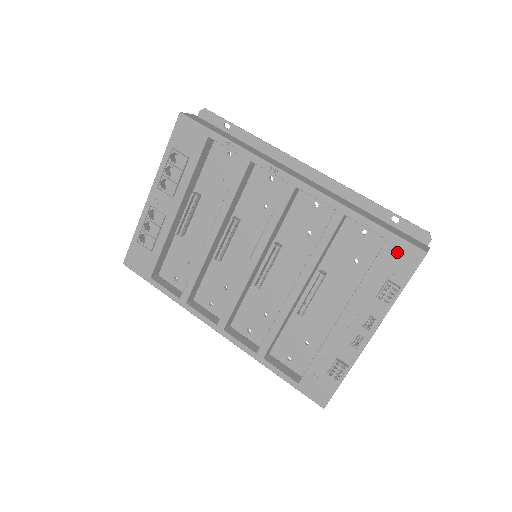
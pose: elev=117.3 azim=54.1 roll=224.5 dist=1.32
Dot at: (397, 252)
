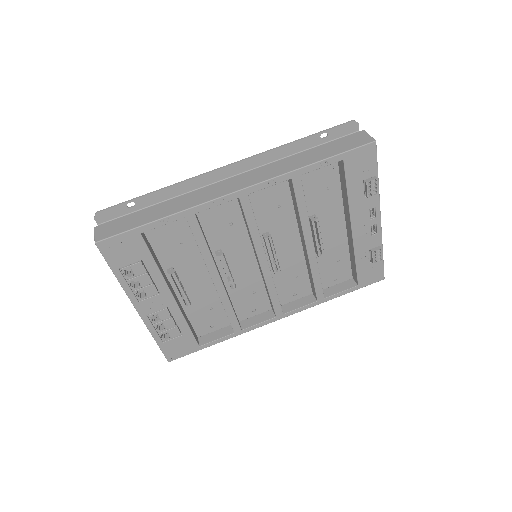
Dot at: (356, 160)
